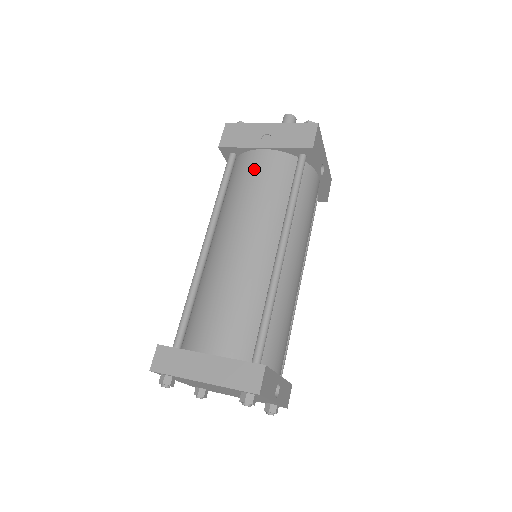
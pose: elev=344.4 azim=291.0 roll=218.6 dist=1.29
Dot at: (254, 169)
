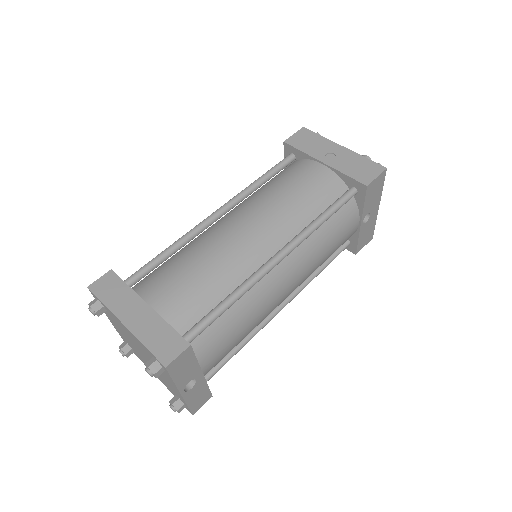
Dot at: (302, 175)
